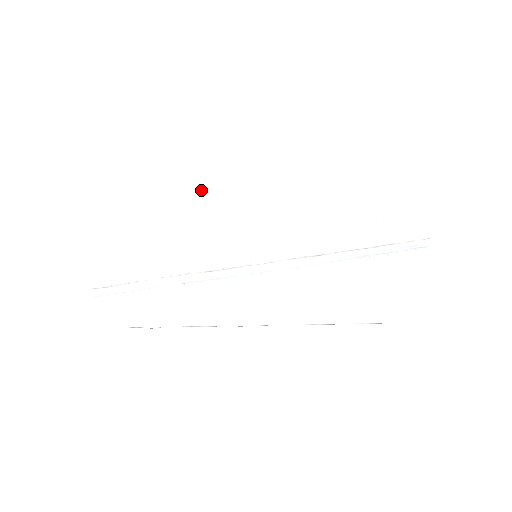
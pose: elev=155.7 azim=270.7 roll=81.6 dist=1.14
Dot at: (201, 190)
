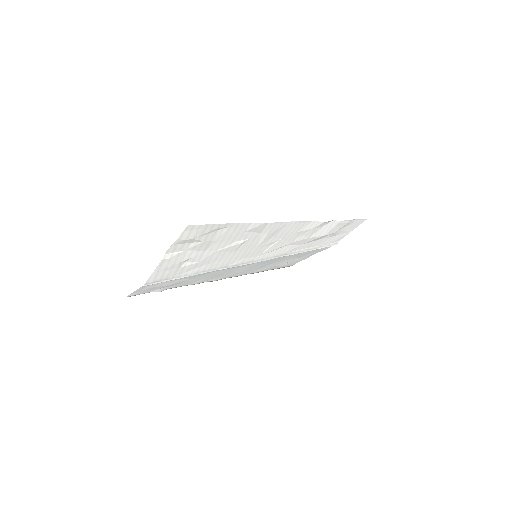
Dot at: (256, 233)
